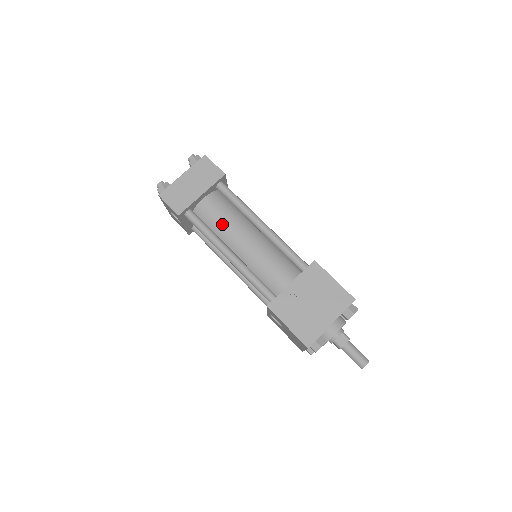
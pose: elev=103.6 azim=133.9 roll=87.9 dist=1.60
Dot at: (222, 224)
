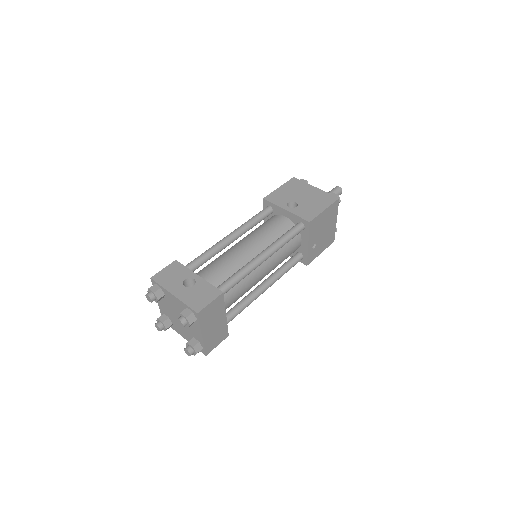
Dot at: (244, 293)
